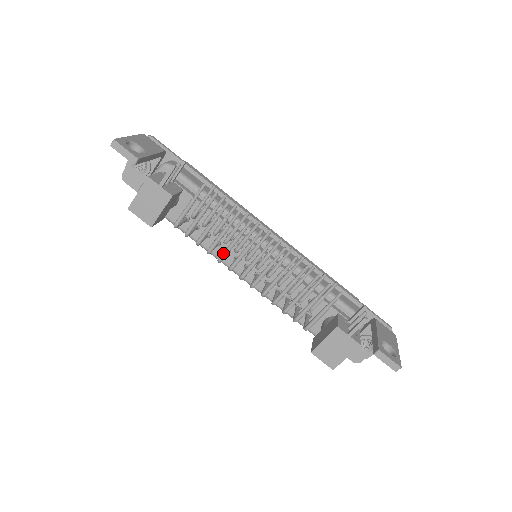
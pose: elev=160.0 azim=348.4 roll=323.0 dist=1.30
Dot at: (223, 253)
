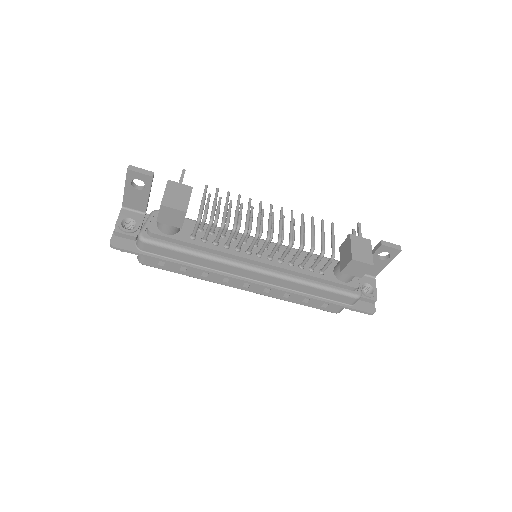
Dot at: (246, 223)
